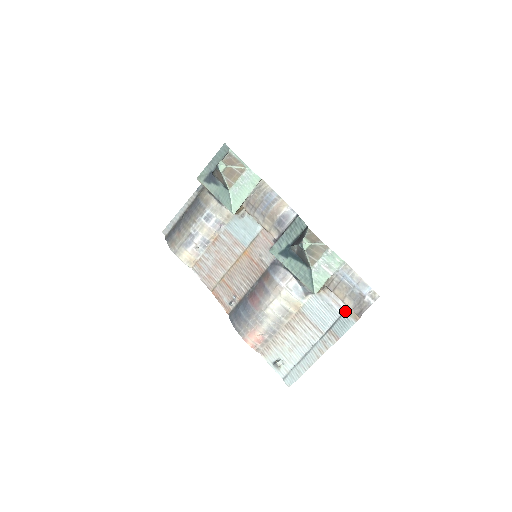
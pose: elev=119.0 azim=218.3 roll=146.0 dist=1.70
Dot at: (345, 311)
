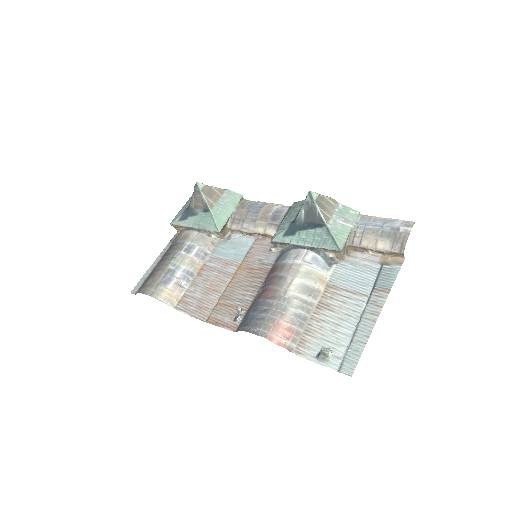
Dot at: (383, 263)
